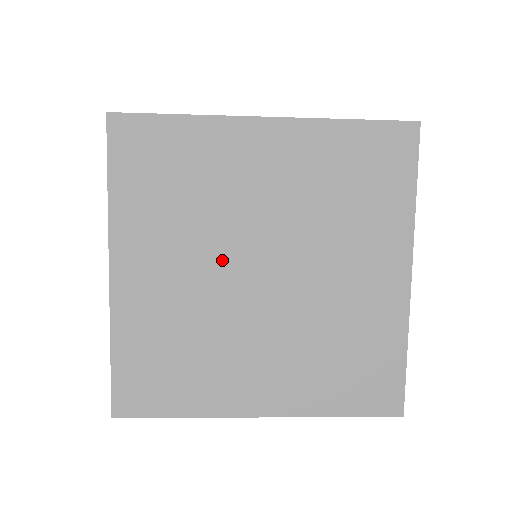
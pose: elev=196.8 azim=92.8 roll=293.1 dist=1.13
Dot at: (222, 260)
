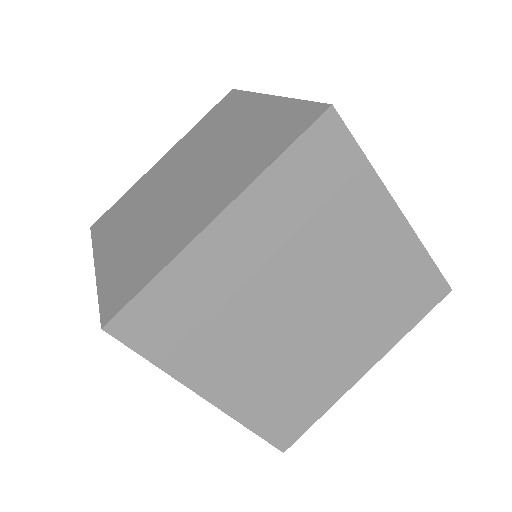
Dot at: occluded
